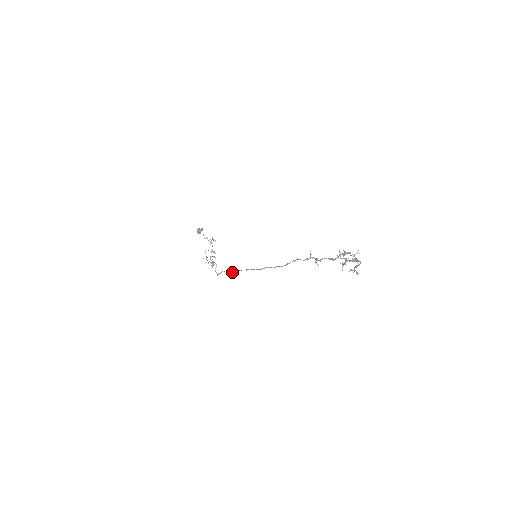
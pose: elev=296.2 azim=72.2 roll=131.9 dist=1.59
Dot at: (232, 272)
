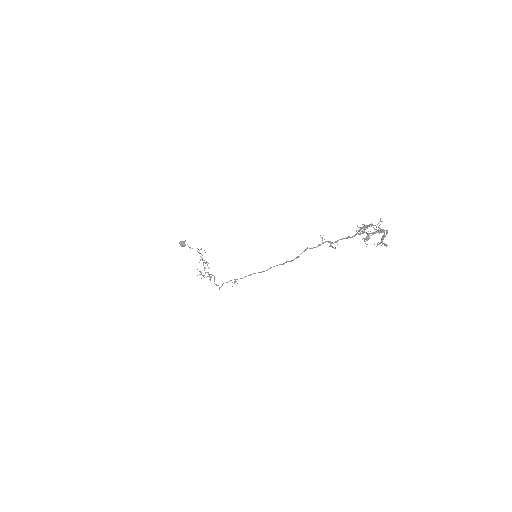
Dot at: (235, 282)
